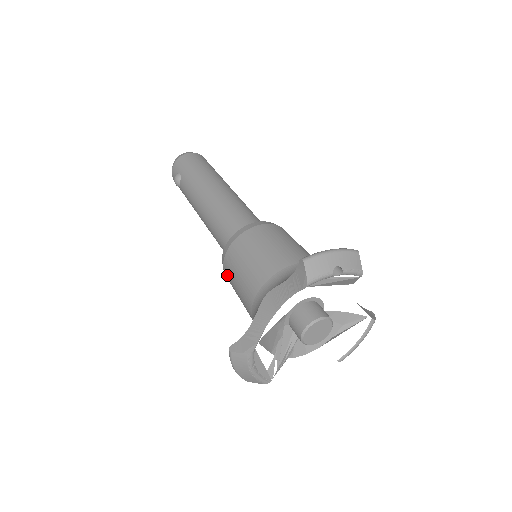
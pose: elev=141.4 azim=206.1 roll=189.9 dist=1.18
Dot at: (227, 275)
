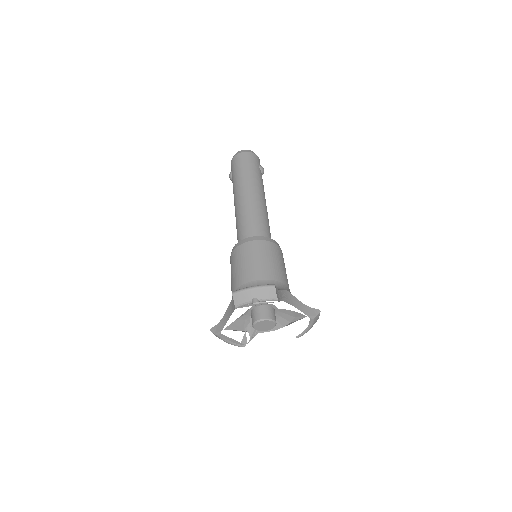
Dot at: occluded
